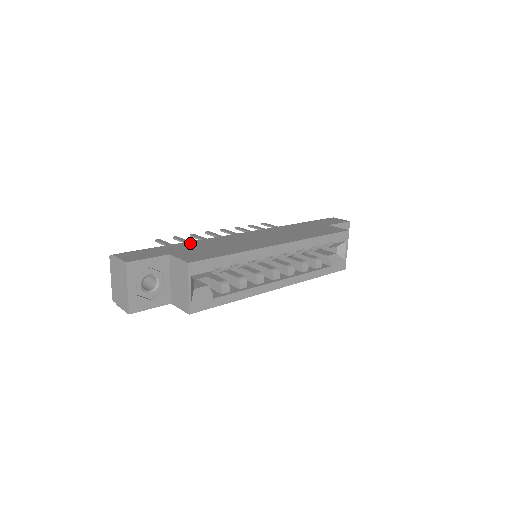
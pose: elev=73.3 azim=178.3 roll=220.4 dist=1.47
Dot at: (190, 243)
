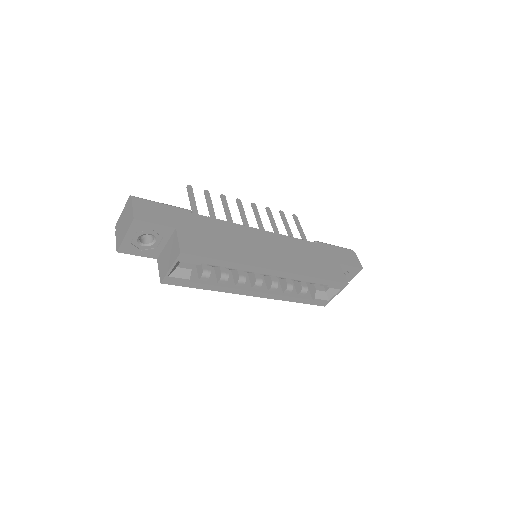
Dot at: (205, 220)
